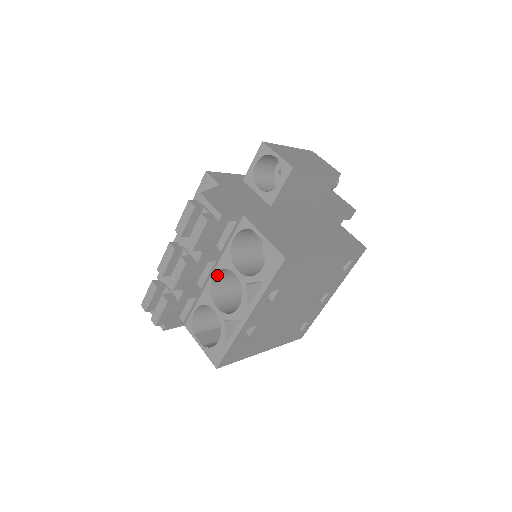
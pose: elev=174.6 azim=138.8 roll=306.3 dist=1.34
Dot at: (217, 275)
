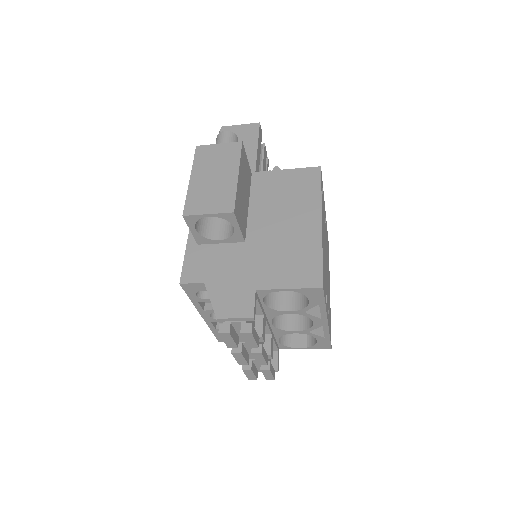
Dot at: occluded
